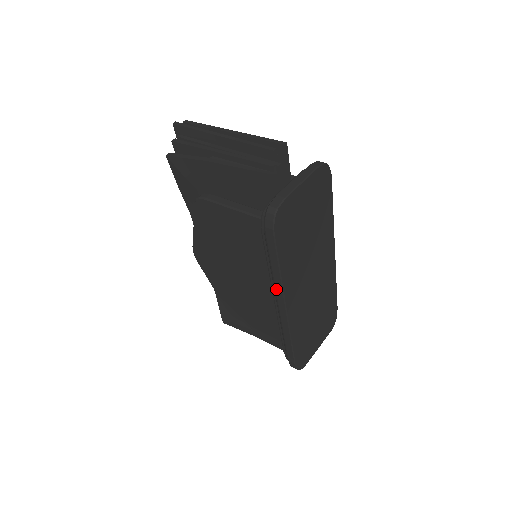
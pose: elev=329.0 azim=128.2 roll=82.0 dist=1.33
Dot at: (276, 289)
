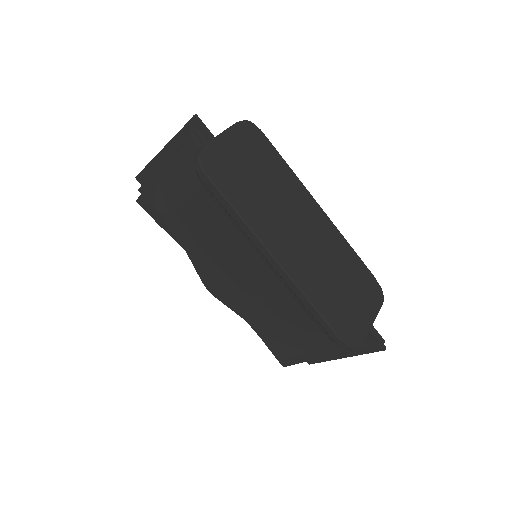
Dot at: (254, 243)
